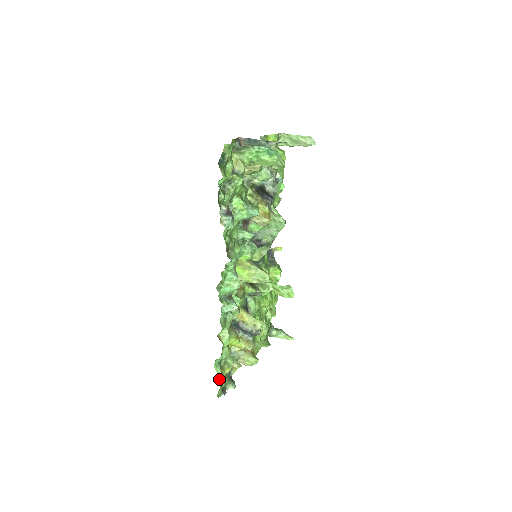
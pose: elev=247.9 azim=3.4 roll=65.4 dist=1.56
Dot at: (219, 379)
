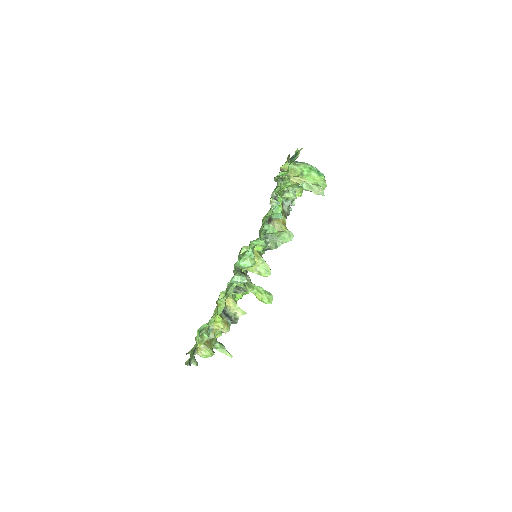
Dot at: (196, 345)
